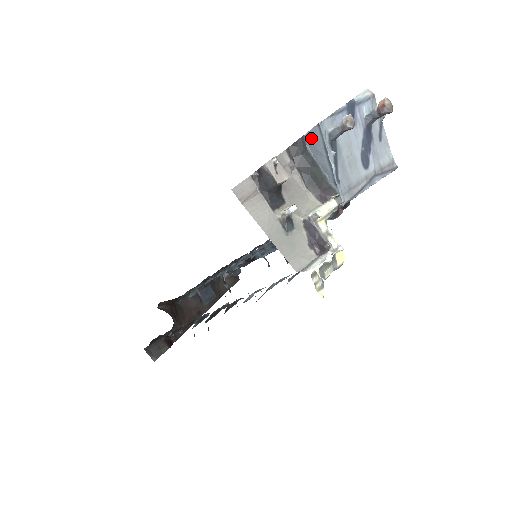
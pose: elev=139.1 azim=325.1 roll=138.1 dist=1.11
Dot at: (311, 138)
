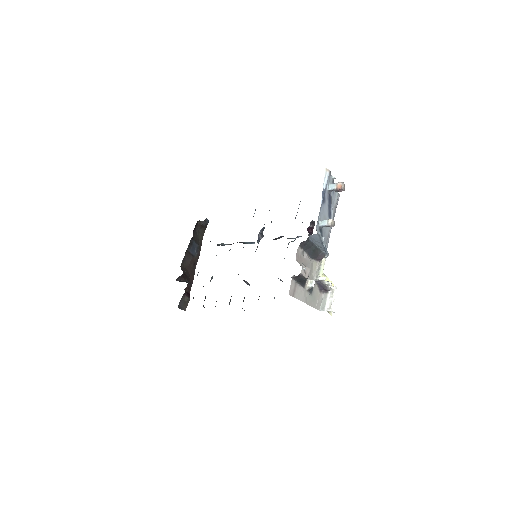
Dot at: (312, 237)
